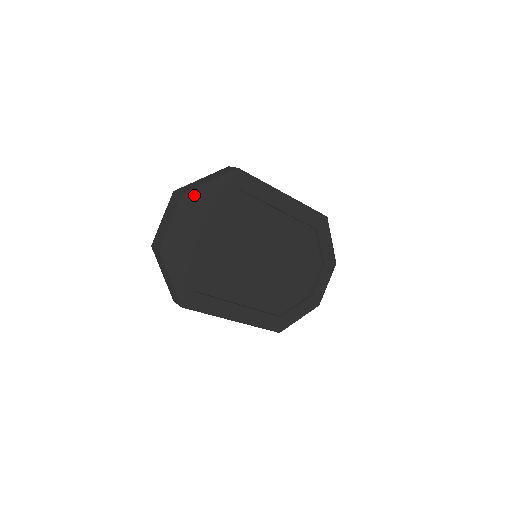
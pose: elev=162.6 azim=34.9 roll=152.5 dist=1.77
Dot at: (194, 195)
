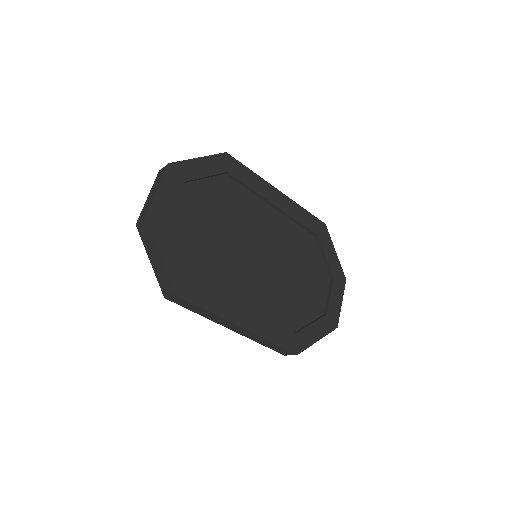
Dot at: (182, 168)
